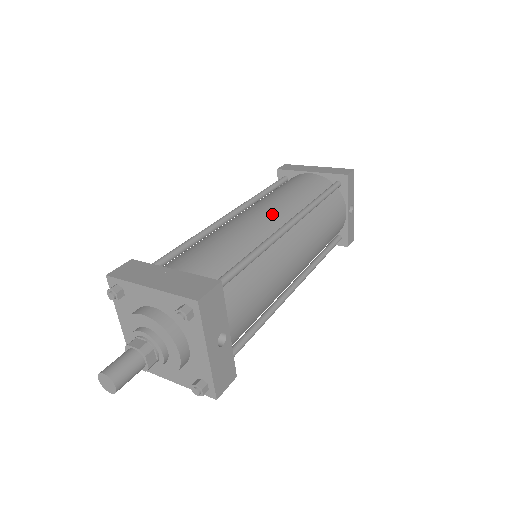
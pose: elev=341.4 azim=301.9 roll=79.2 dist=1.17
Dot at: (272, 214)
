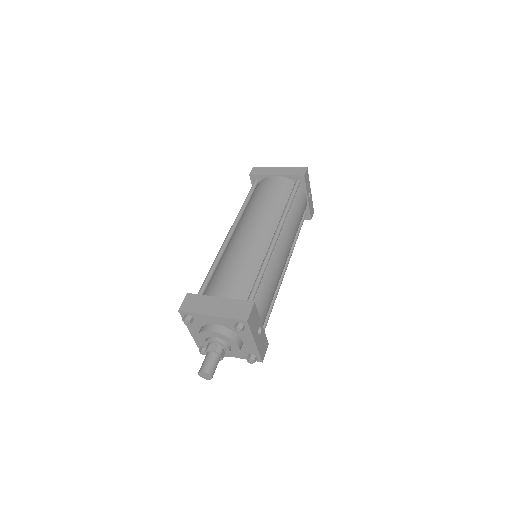
Dot at: (263, 229)
